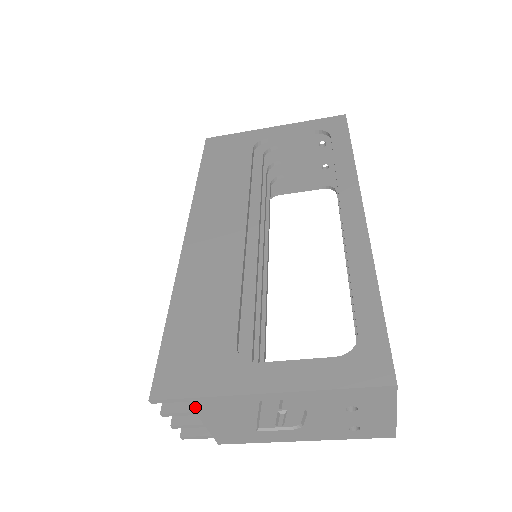
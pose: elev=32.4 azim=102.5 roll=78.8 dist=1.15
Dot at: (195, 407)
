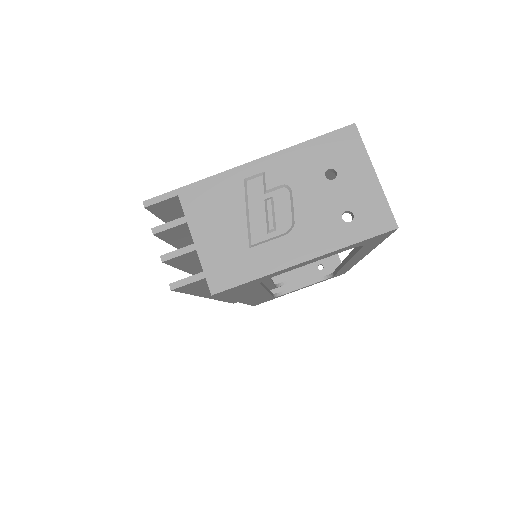
Dot at: (185, 206)
